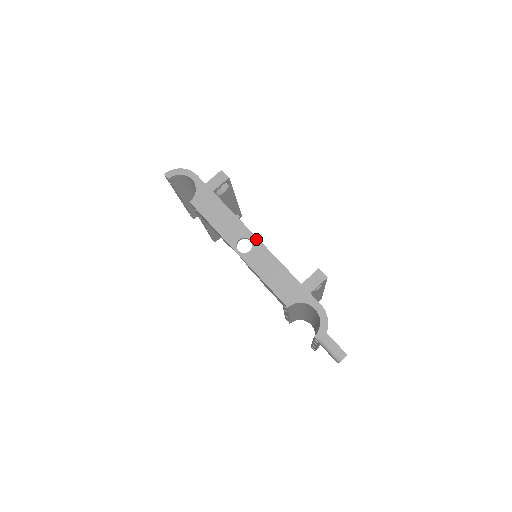
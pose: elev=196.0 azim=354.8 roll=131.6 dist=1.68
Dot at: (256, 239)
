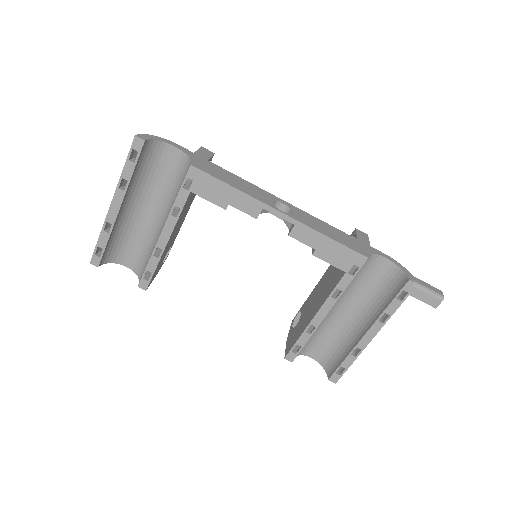
Dot at: (287, 203)
